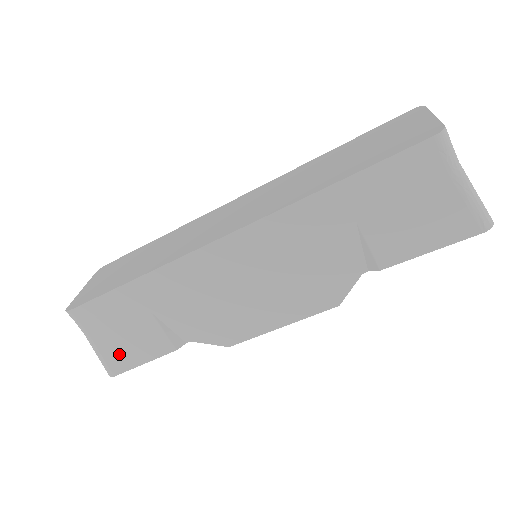
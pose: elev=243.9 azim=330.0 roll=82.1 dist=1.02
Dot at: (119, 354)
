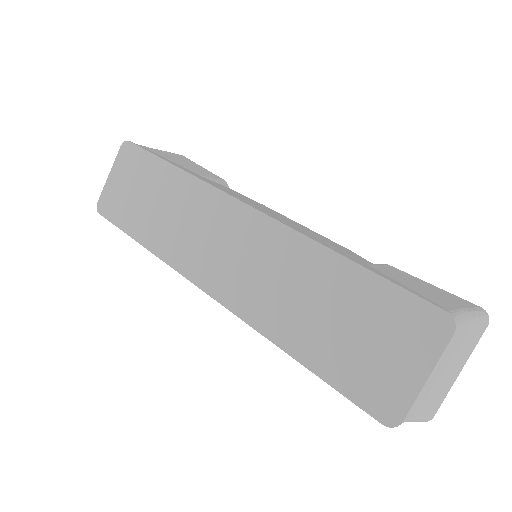
Dot at: occluded
